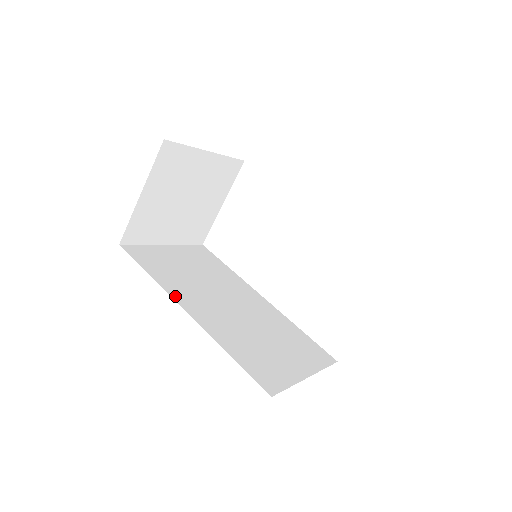
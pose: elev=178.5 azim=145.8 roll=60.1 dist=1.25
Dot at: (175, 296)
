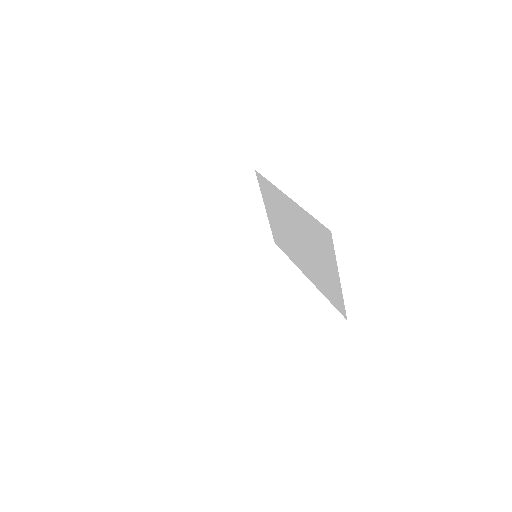
Dot at: occluded
